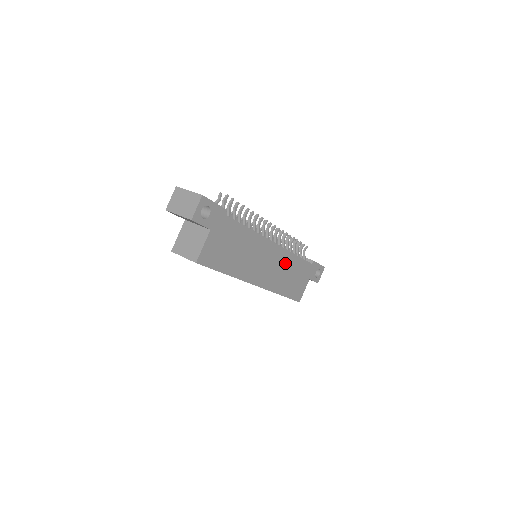
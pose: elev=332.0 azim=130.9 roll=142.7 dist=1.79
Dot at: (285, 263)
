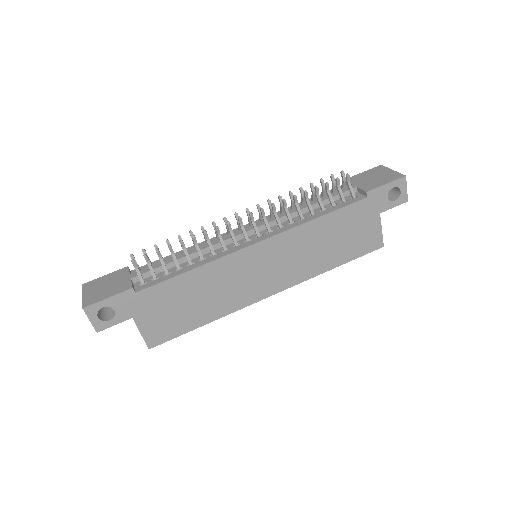
Dot at: (302, 241)
